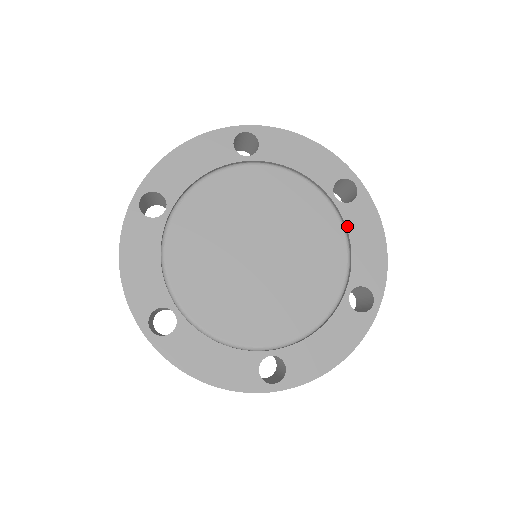
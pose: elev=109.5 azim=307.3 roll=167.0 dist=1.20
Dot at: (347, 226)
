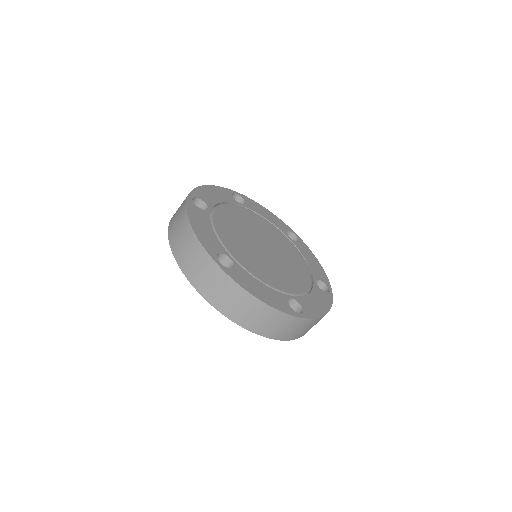
Dot at: (300, 251)
